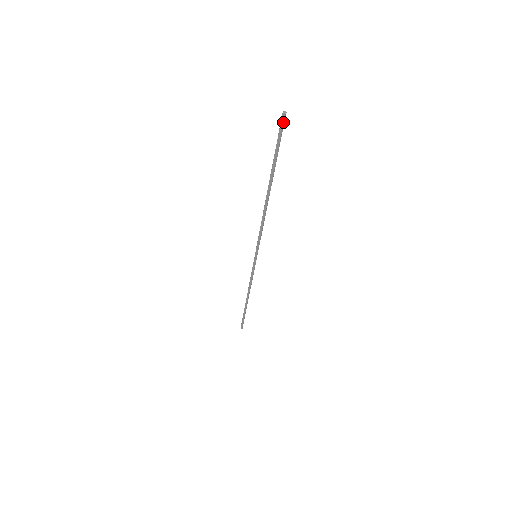
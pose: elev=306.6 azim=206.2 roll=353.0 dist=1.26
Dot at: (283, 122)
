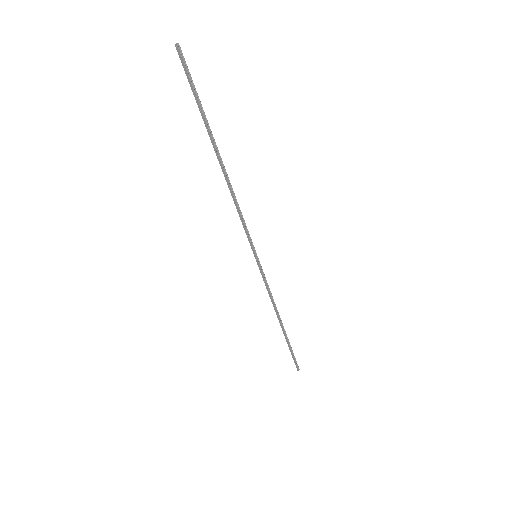
Dot at: (181, 57)
